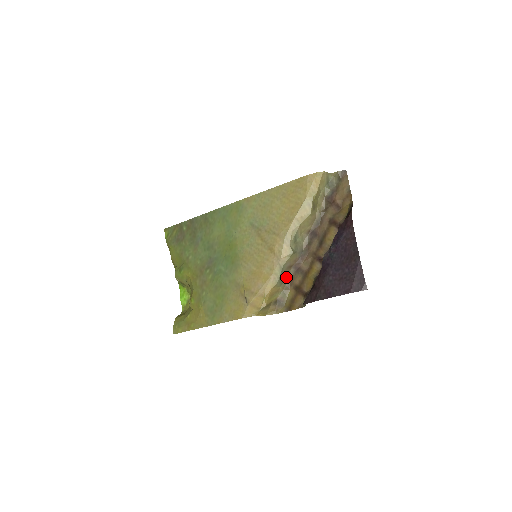
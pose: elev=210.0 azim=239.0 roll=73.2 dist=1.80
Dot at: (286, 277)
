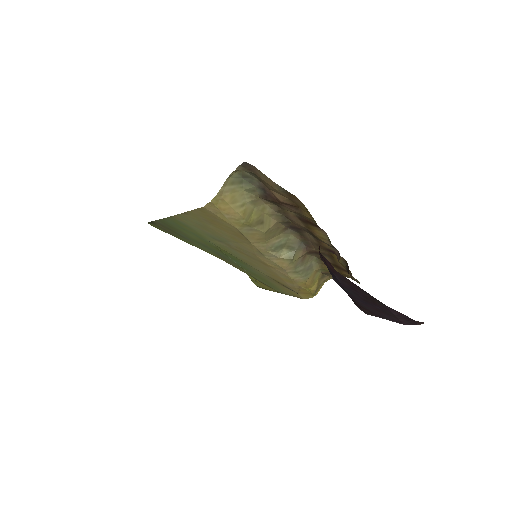
Dot at: (310, 260)
